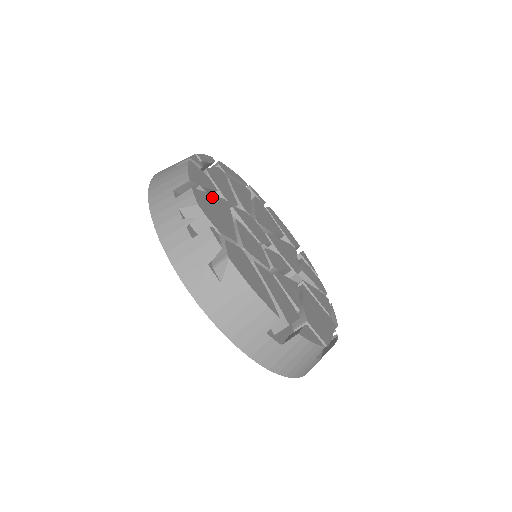
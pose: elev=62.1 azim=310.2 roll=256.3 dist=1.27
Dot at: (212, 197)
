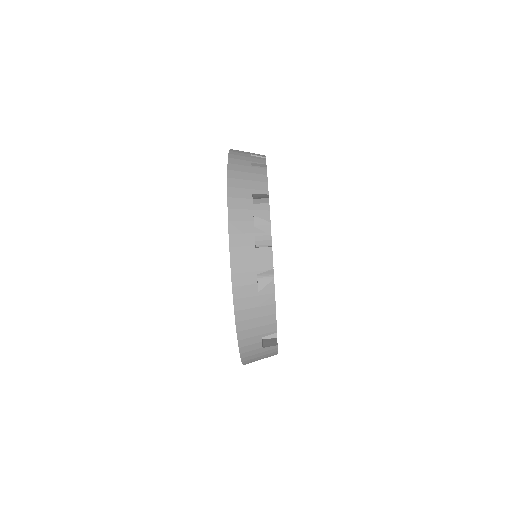
Dot at: occluded
